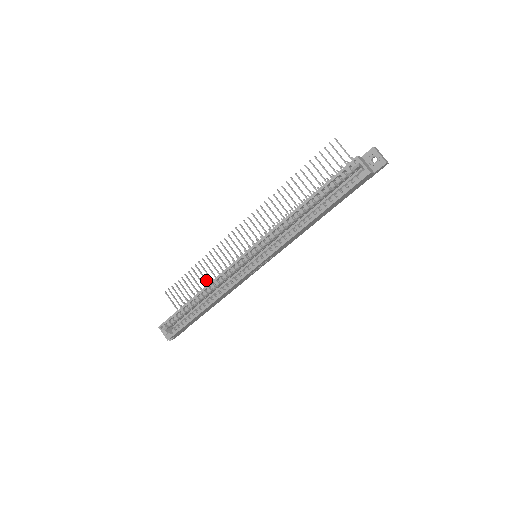
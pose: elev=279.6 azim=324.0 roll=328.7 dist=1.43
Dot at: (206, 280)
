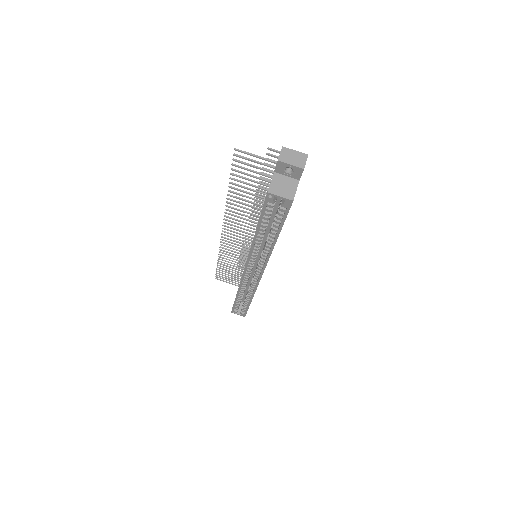
Dot at: (236, 267)
